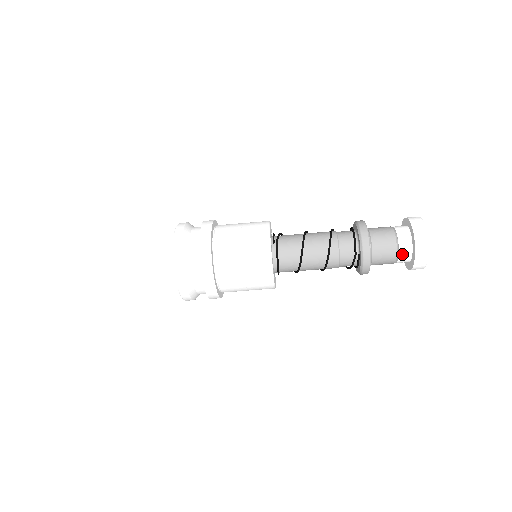
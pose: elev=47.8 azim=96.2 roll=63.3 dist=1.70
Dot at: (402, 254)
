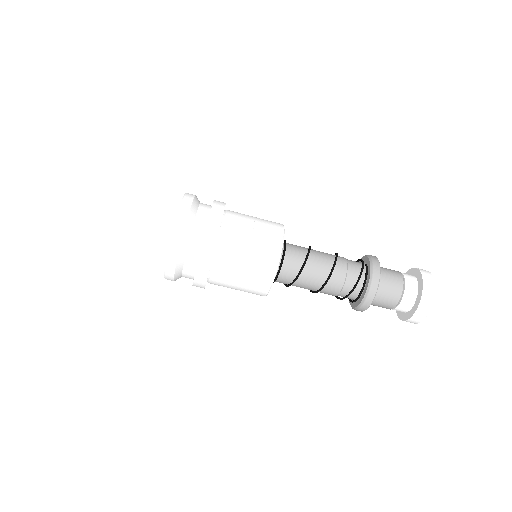
Dot at: (408, 280)
